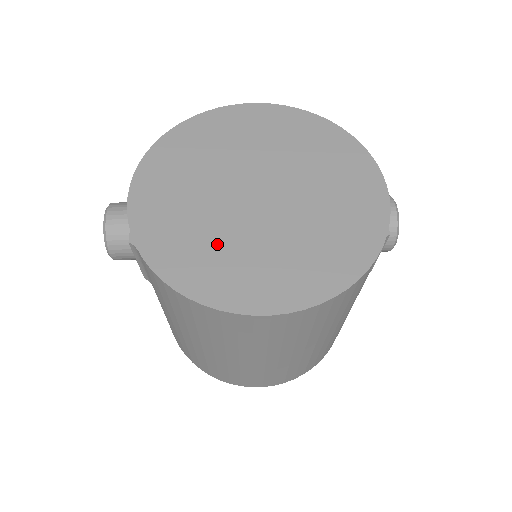
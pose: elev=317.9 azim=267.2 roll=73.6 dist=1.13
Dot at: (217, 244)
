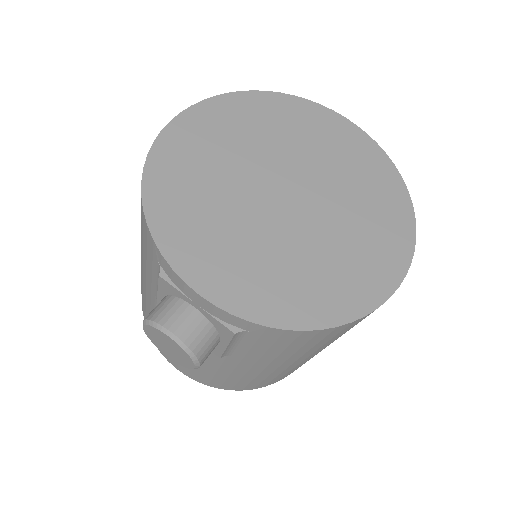
Dot at: (315, 262)
